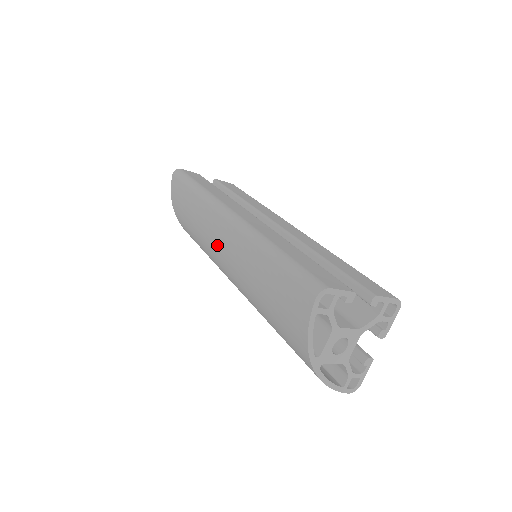
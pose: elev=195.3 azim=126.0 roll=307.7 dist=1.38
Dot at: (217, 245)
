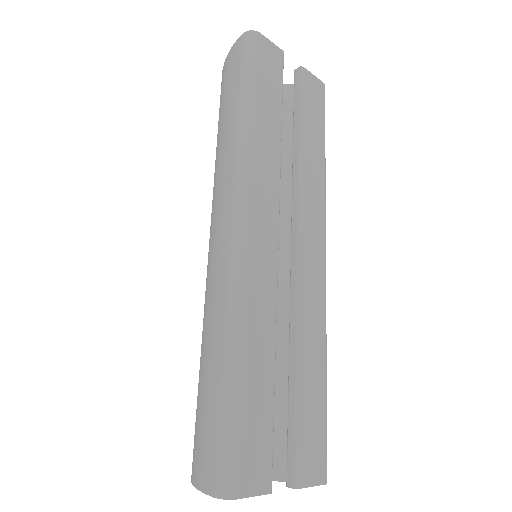
Dot at: (212, 230)
